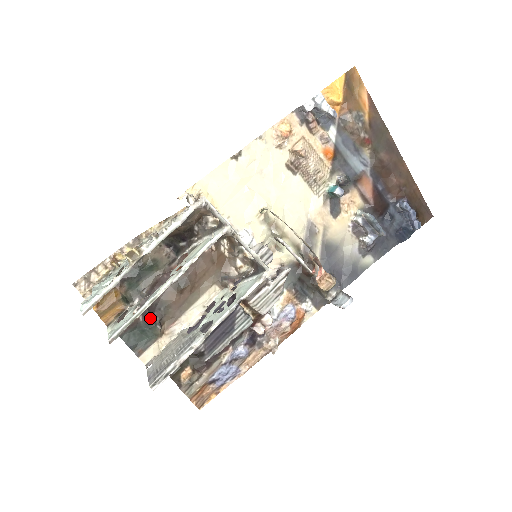
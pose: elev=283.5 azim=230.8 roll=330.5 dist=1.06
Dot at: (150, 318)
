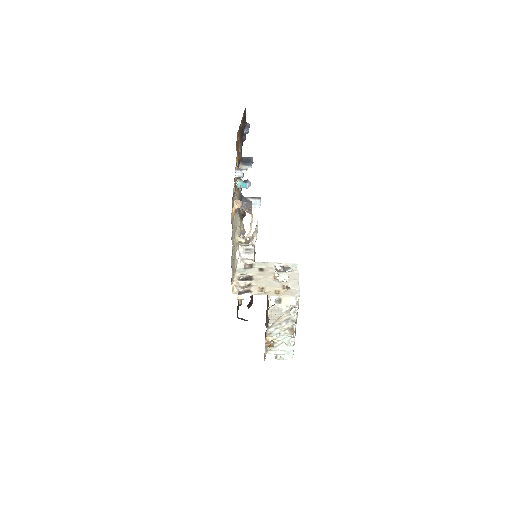
Dot at: occluded
